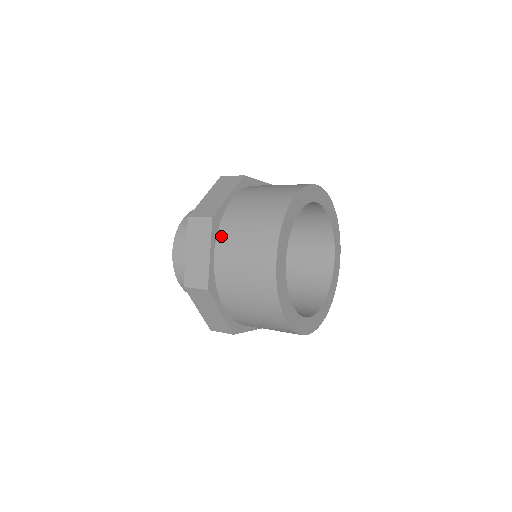
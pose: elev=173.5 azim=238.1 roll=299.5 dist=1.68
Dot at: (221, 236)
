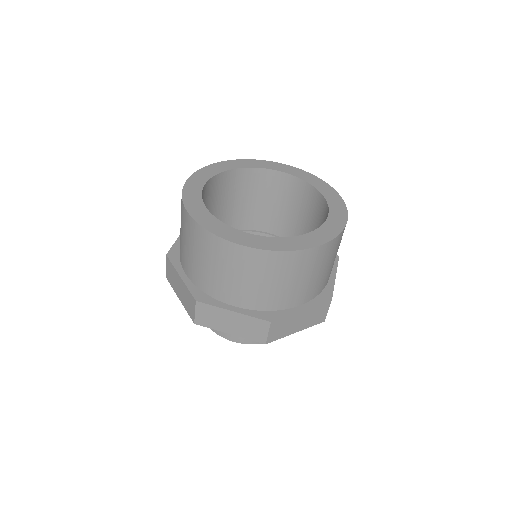
Dot at: (181, 259)
